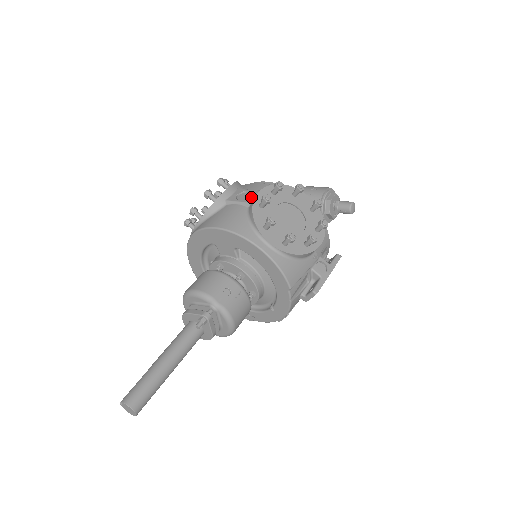
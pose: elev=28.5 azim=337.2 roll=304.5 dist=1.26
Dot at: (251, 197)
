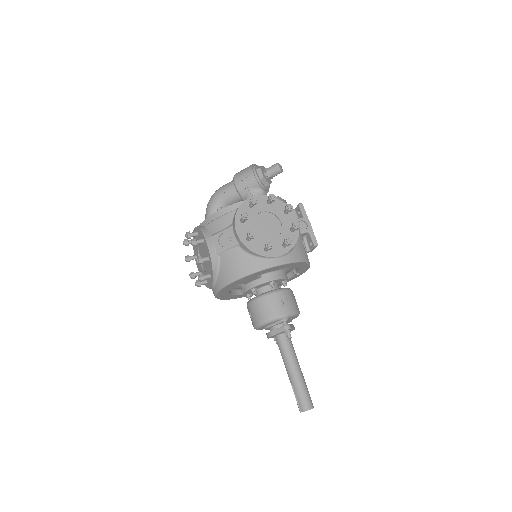
Dot at: (232, 238)
